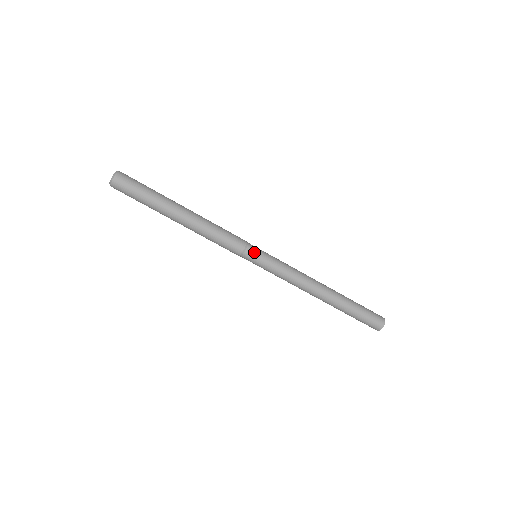
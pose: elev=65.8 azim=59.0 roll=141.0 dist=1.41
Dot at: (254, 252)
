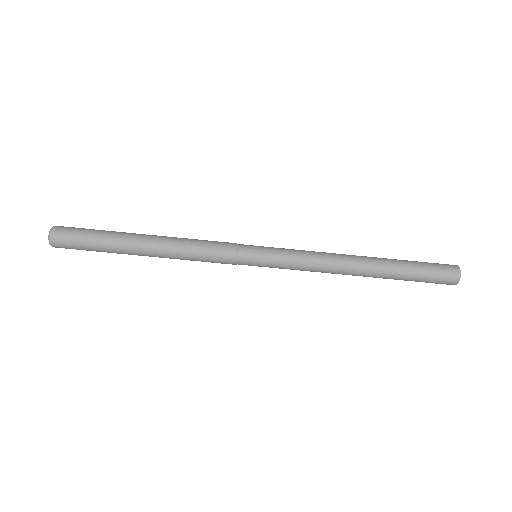
Dot at: (249, 261)
